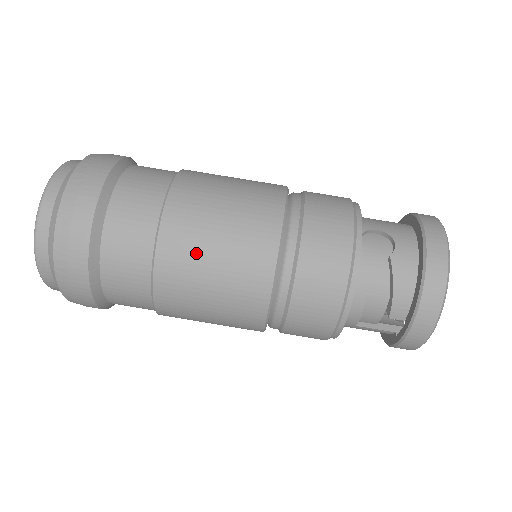
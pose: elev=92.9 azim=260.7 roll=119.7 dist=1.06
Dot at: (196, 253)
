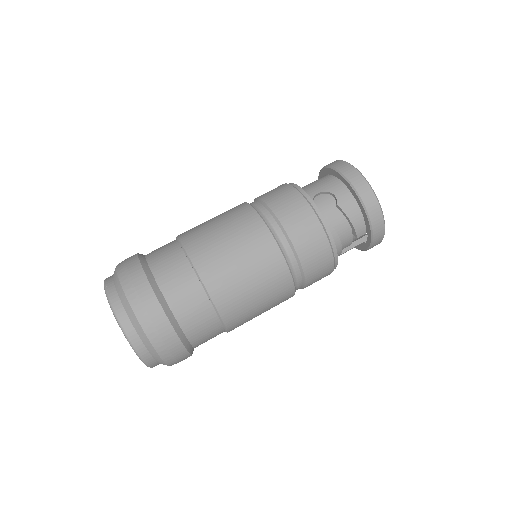
Dot at: (236, 284)
